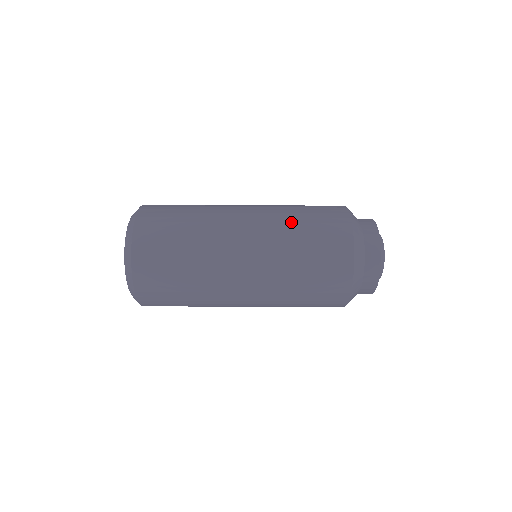
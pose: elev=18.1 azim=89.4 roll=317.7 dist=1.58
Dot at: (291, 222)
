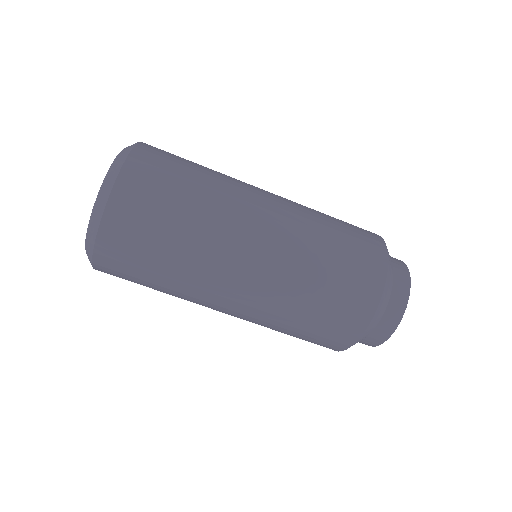
Dot at: (318, 244)
